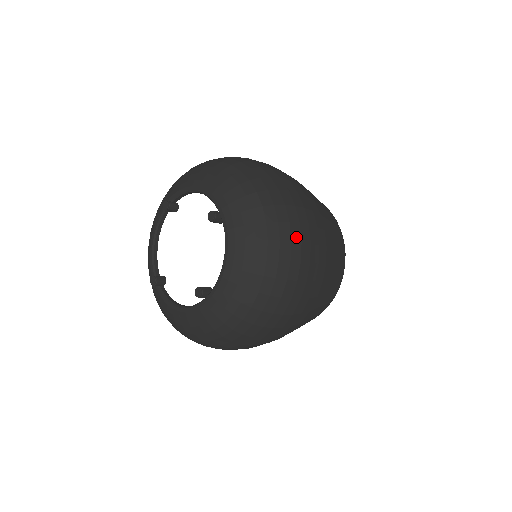
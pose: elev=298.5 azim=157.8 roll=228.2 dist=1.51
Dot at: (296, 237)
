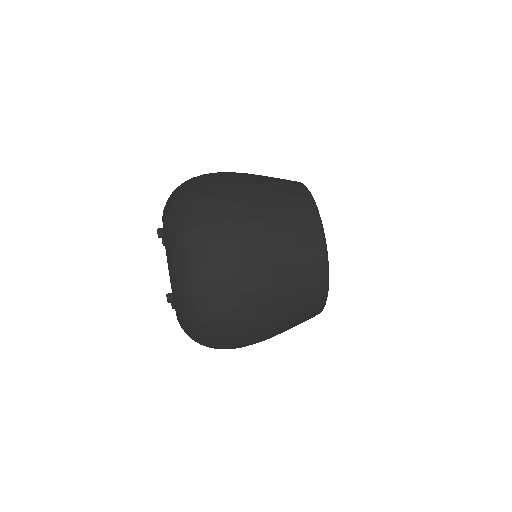
Dot at: (210, 220)
